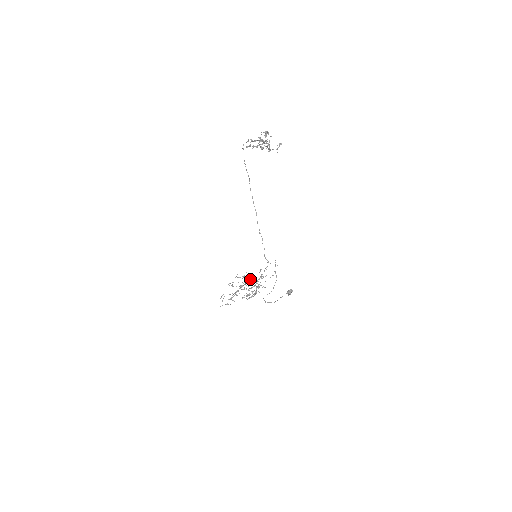
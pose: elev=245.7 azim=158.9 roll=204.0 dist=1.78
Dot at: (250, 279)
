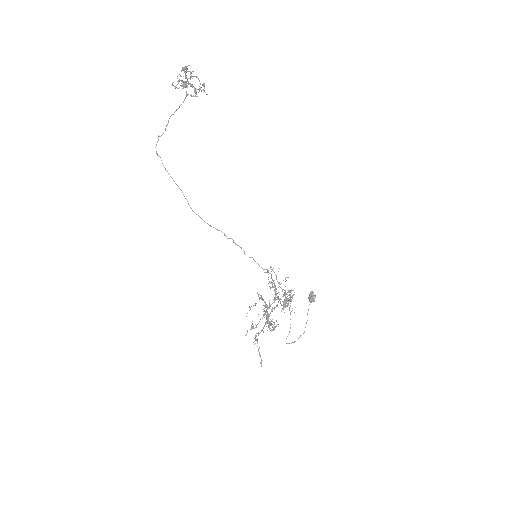
Dot at: occluded
